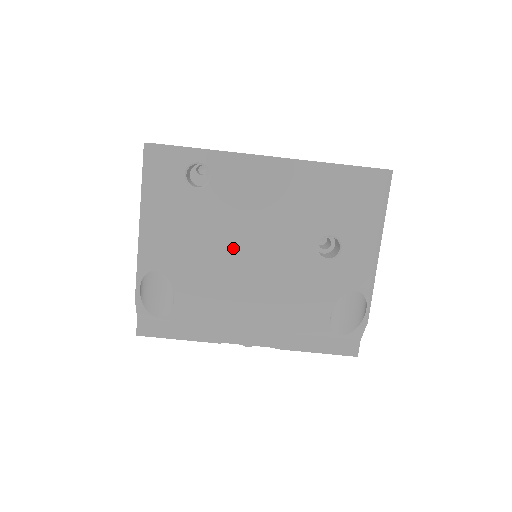
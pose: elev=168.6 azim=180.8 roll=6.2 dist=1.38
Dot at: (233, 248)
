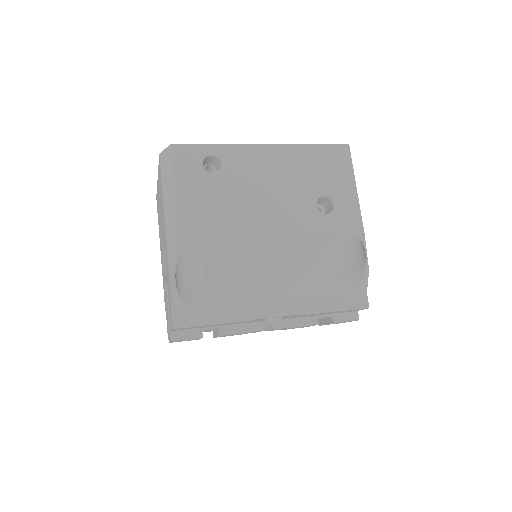
Dot at: (252, 216)
